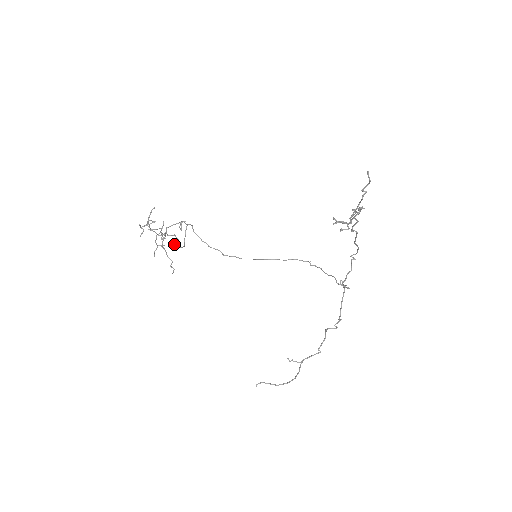
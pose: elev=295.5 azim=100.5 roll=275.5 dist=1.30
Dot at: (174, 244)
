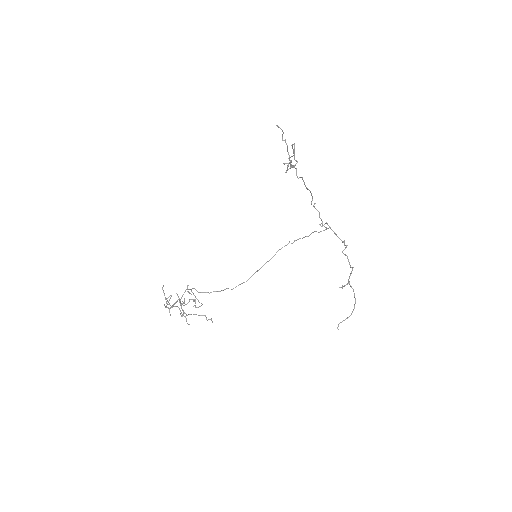
Dot at: occluded
